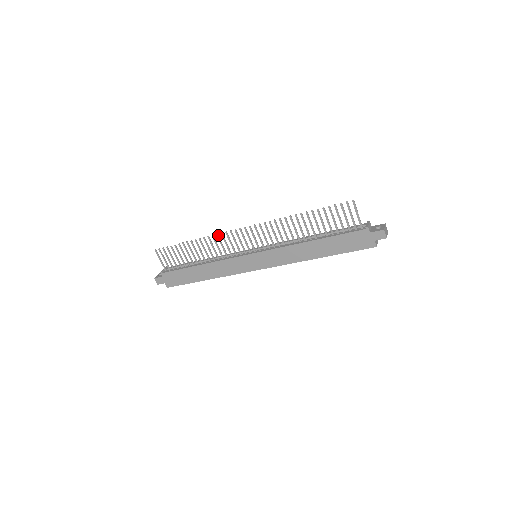
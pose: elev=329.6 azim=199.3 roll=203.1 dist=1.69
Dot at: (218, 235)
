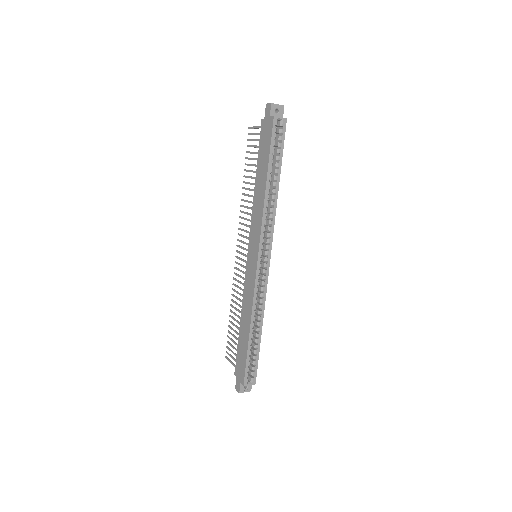
Dot at: (234, 278)
